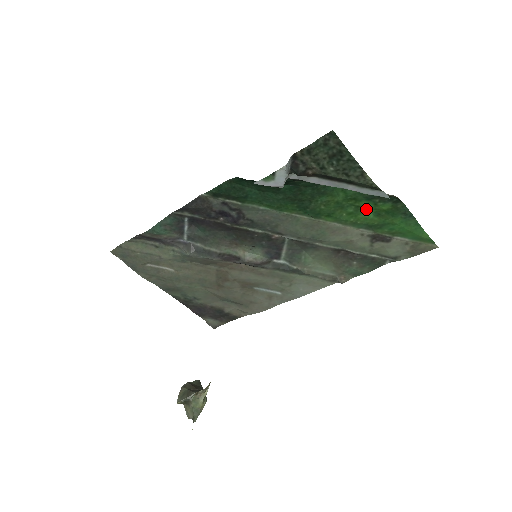
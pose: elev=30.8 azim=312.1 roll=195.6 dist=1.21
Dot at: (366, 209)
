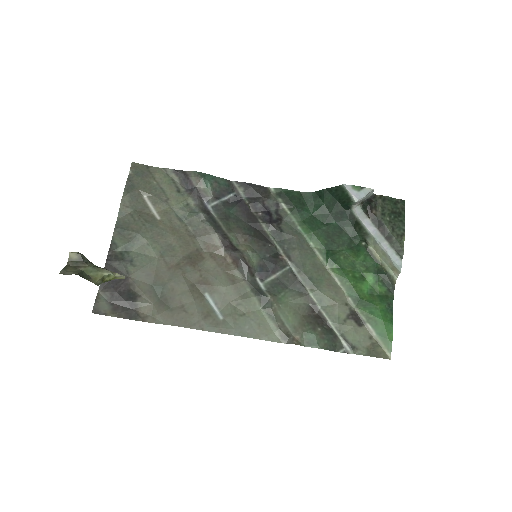
Dot at: (367, 282)
